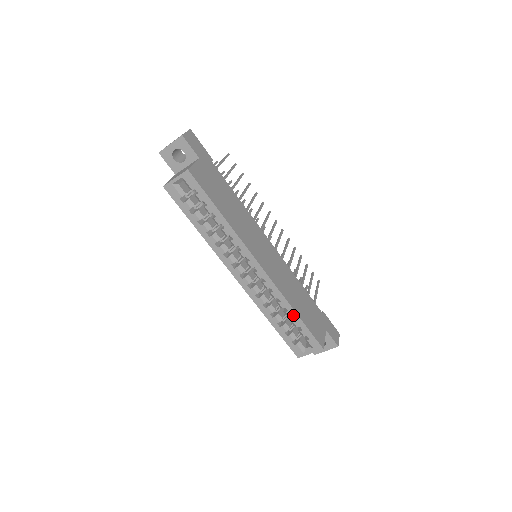
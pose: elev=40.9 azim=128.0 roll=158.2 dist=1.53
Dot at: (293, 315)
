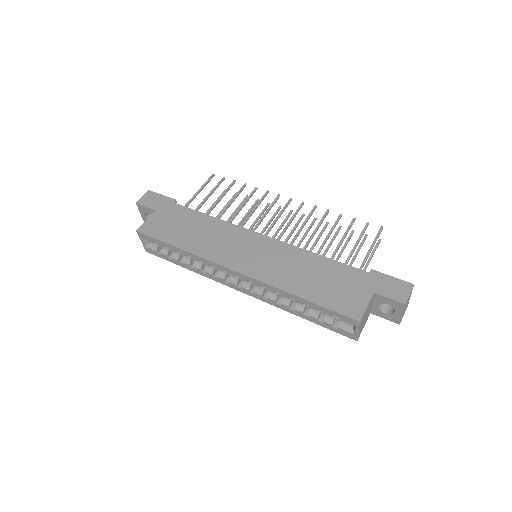
Dot at: (300, 300)
